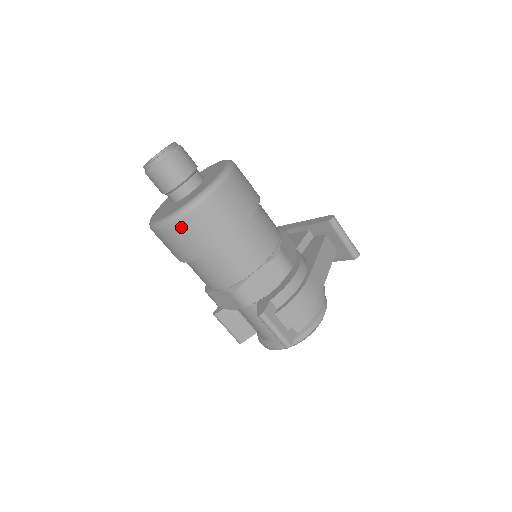
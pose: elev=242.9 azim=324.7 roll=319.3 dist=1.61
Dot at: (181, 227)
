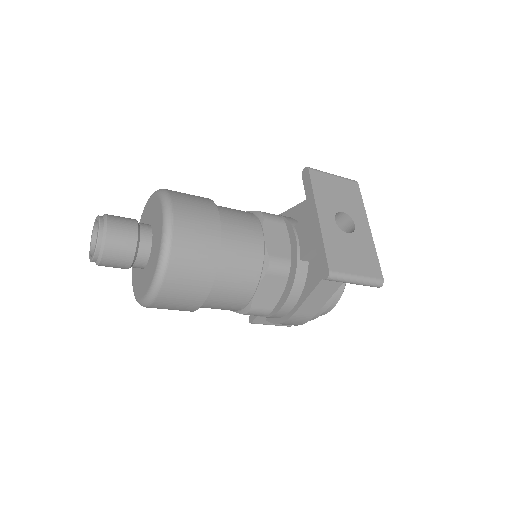
Dot at: occluded
